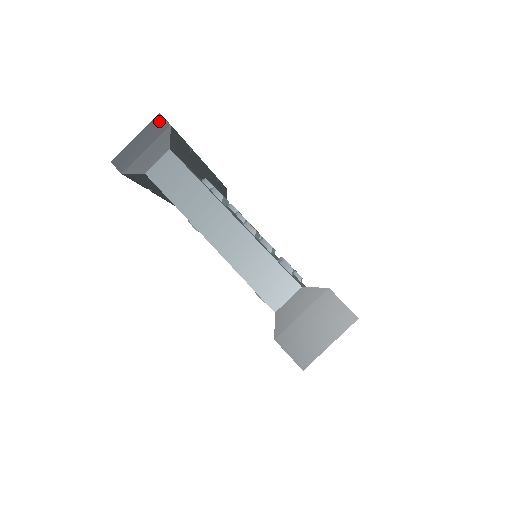
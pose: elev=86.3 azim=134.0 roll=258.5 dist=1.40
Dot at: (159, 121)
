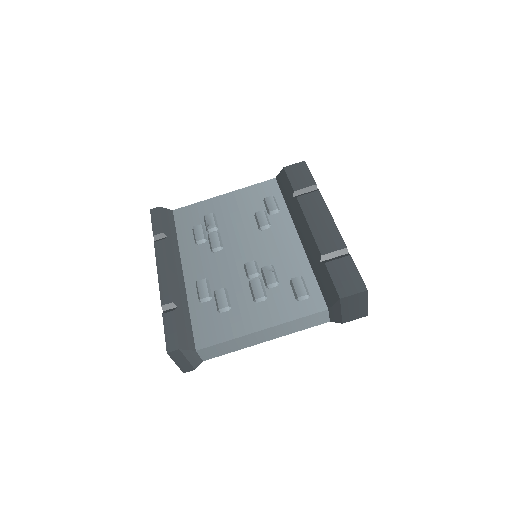
Dot at: (172, 354)
